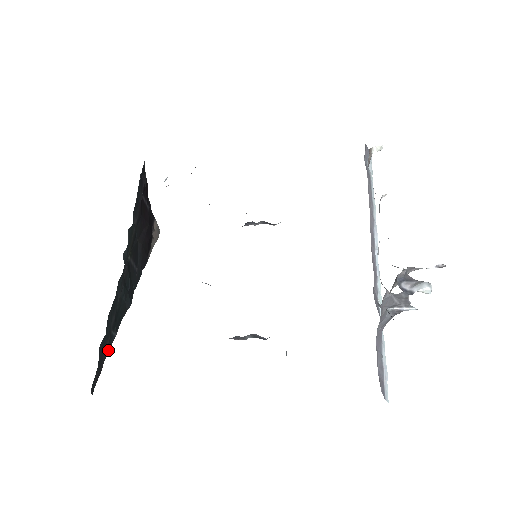
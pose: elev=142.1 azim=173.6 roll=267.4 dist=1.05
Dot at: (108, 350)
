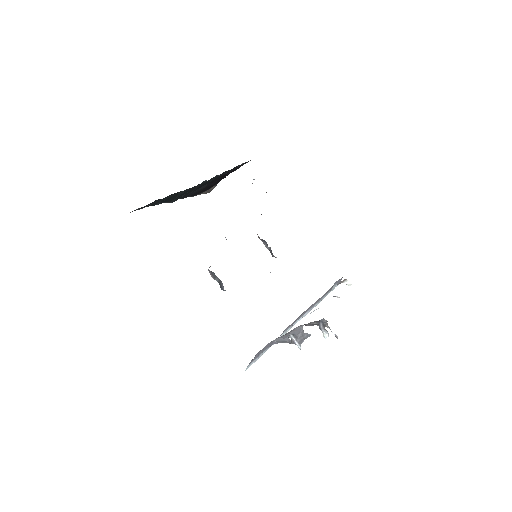
Dot at: occluded
